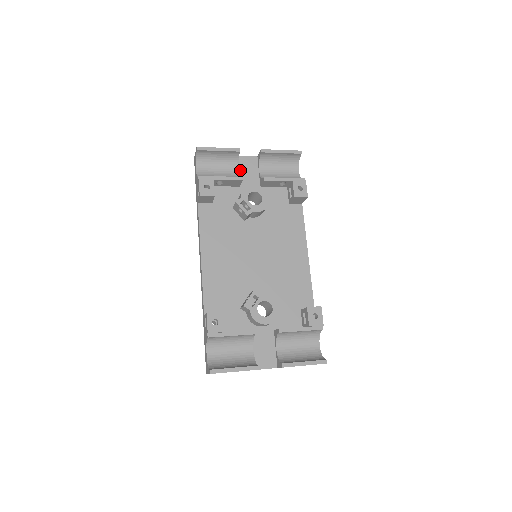
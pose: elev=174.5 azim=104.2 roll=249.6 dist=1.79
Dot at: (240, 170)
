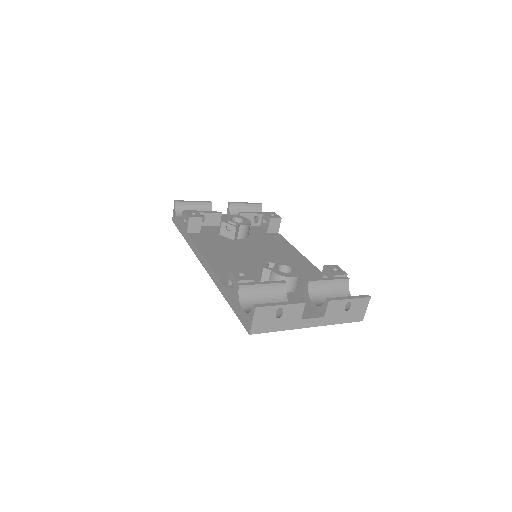
Dot at: occluded
